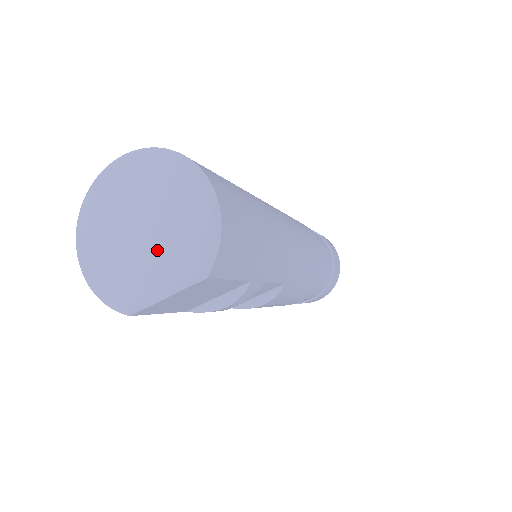
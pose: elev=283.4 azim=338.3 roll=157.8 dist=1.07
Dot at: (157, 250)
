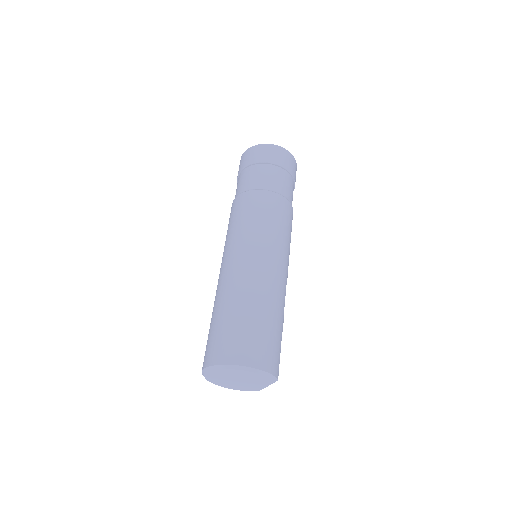
Dot at: (252, 383)
